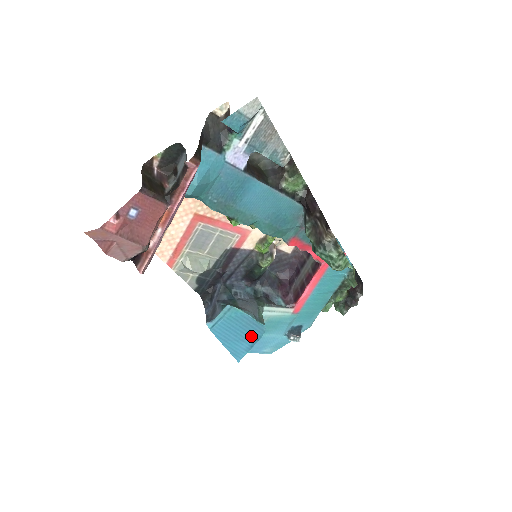
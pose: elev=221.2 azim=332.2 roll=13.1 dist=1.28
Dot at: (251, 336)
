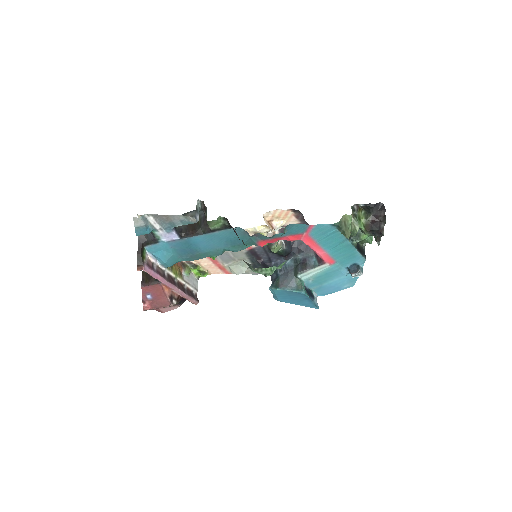
Dot at: (302, 298)
